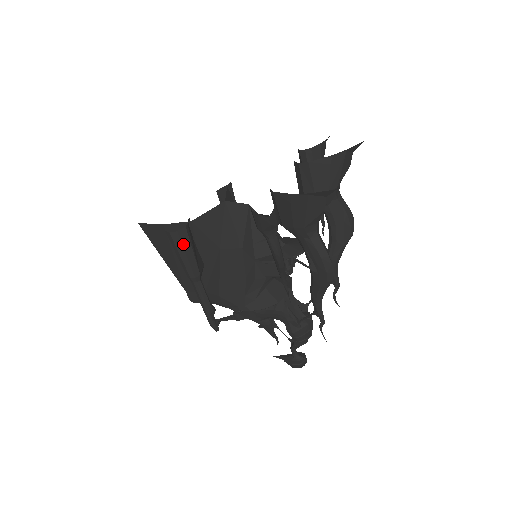
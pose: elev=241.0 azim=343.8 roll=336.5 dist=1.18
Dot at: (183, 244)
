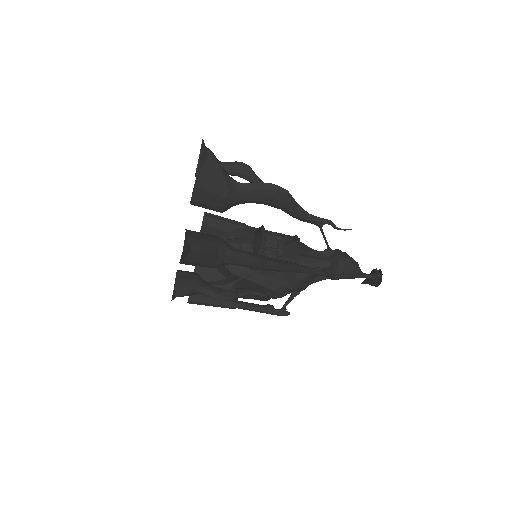
Dot at: (201, 301)
